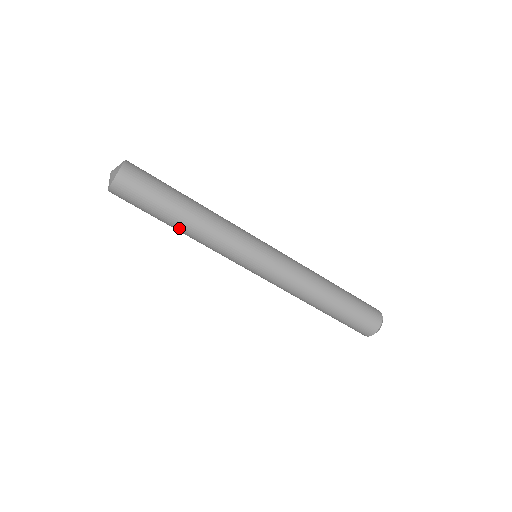
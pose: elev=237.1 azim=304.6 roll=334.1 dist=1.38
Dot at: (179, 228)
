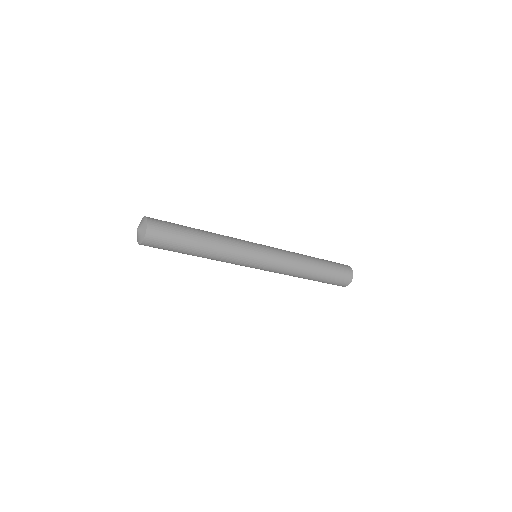
Dot at: occluded
